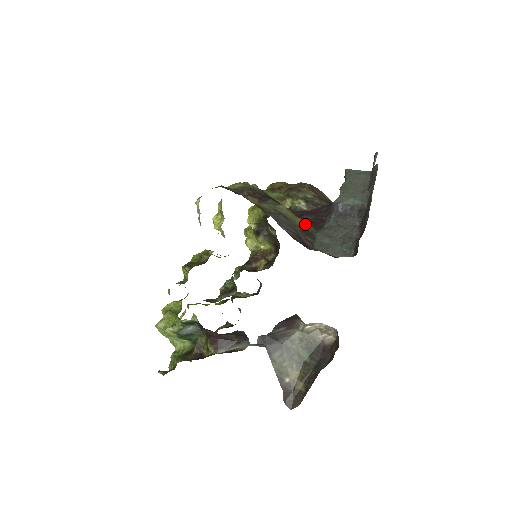
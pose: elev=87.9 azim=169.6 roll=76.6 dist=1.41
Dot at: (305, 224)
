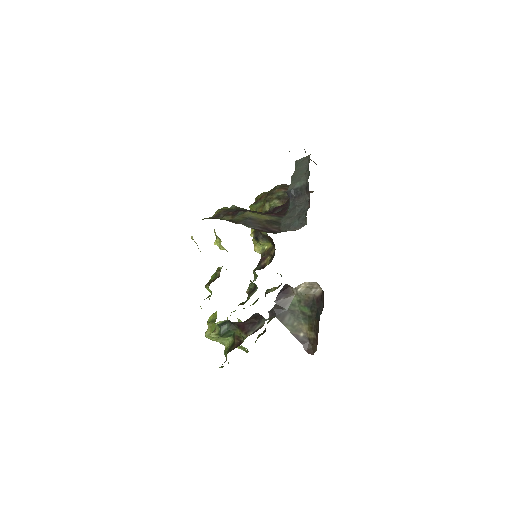
Dot at: (270, 217)
